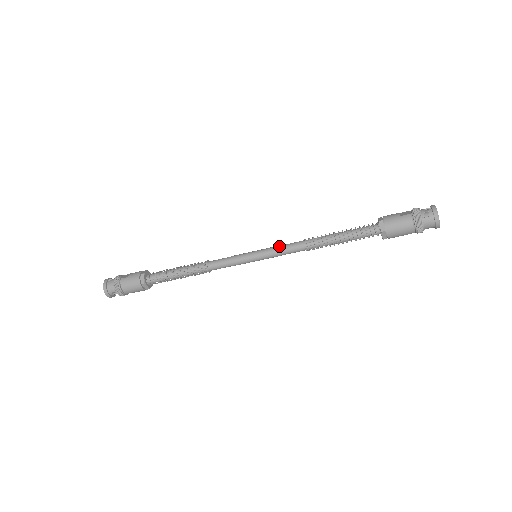
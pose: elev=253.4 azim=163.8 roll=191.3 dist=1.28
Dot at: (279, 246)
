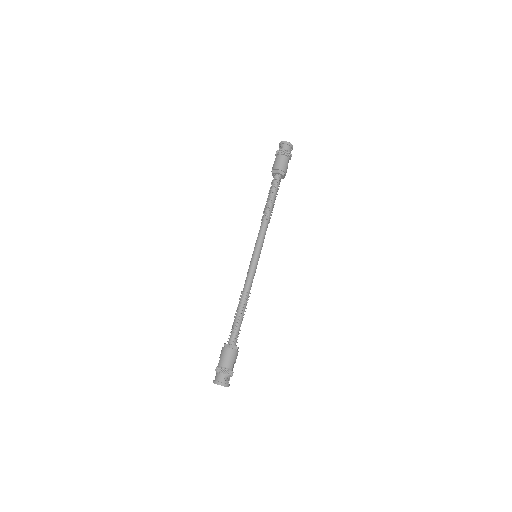
Dot at: (257, 237)
